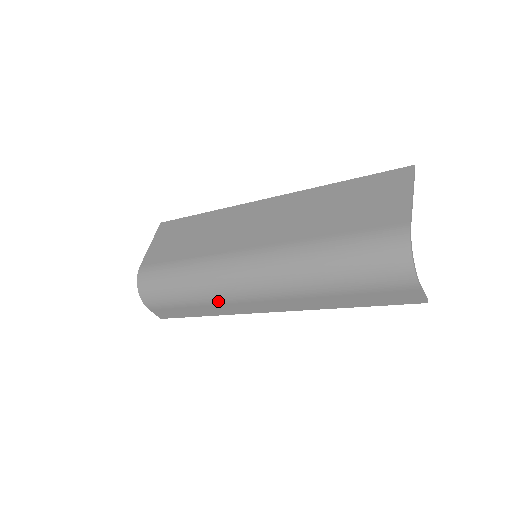
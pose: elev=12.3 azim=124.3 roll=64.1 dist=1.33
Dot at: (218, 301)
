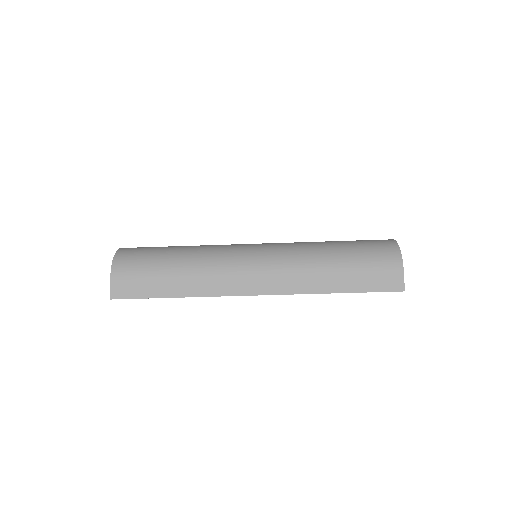
Dot at: (210, 271)
